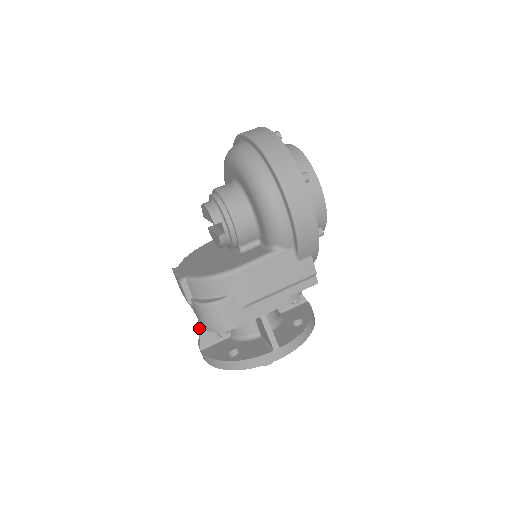
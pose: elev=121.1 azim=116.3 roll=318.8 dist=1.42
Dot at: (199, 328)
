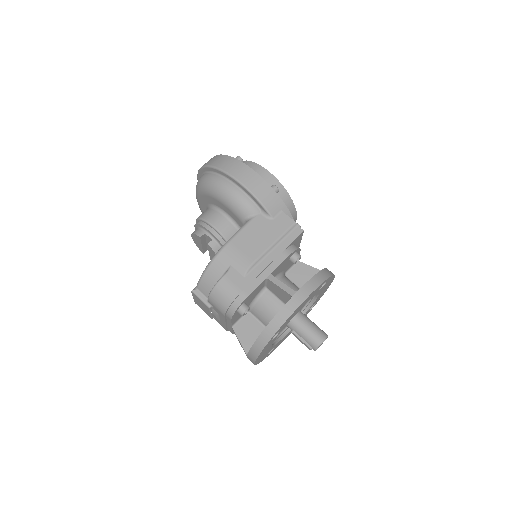
Dot at: (236, 335)
